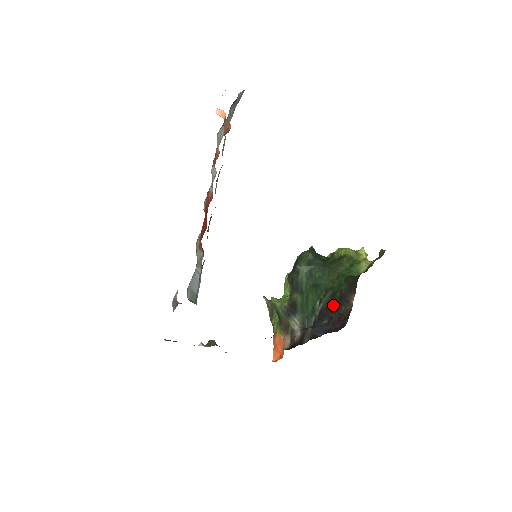
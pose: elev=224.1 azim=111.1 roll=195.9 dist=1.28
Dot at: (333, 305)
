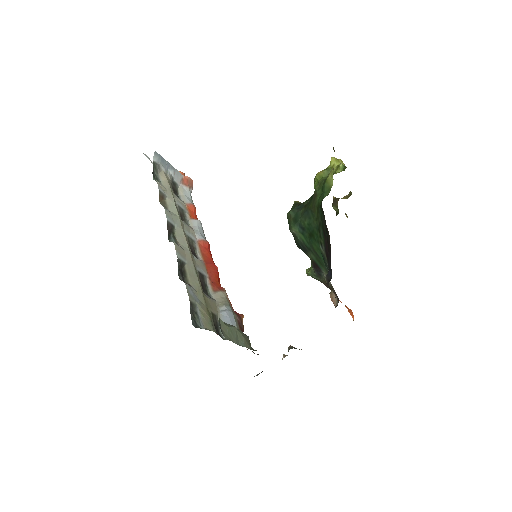
Dot at: (326, 240)
